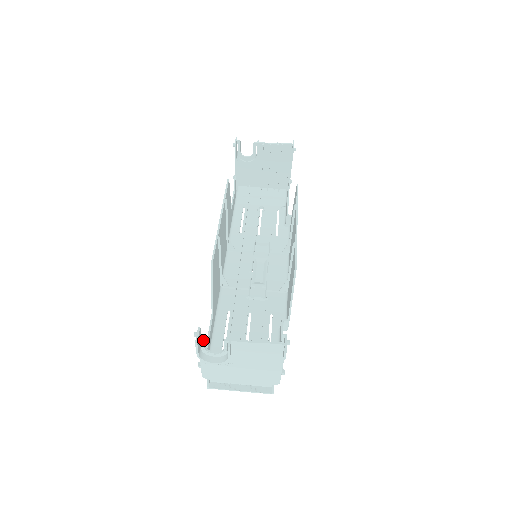
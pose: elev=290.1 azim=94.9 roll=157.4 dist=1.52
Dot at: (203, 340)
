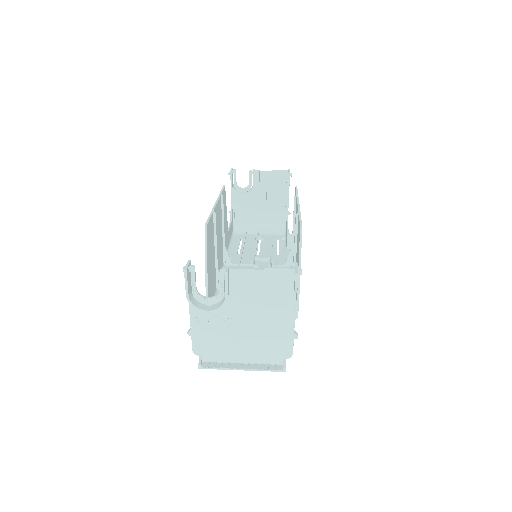
Dot at: (194, 271)
